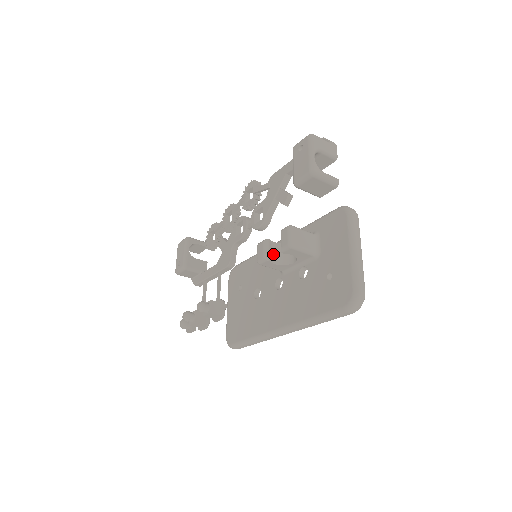
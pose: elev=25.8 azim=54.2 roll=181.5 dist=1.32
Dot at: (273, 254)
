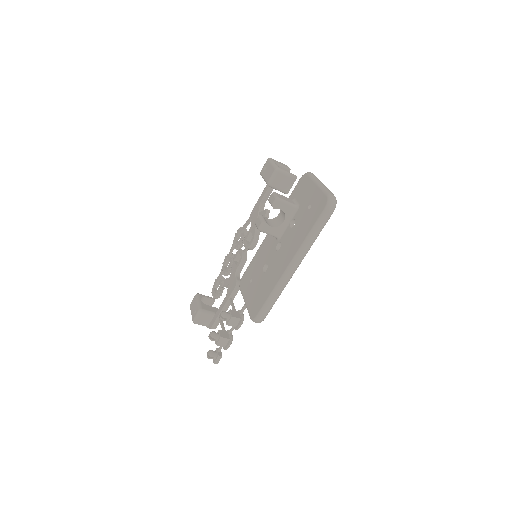
Dot at: (268, 223)
